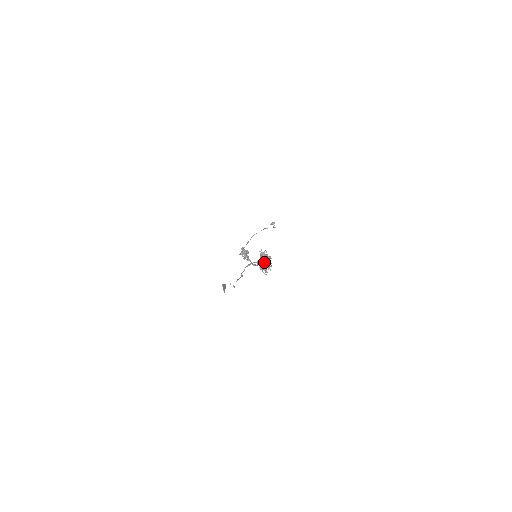
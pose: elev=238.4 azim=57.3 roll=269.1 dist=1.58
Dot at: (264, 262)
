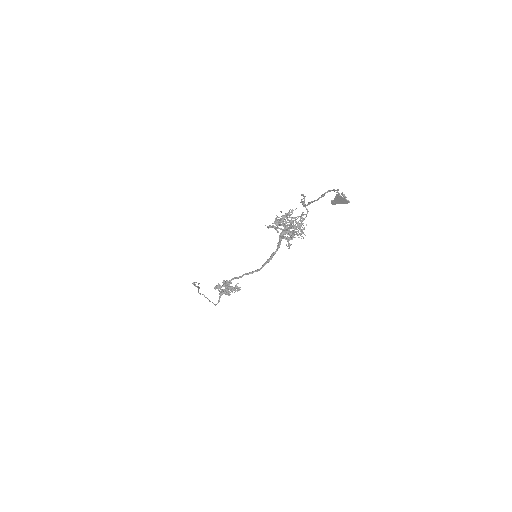
Dot at: occluded
